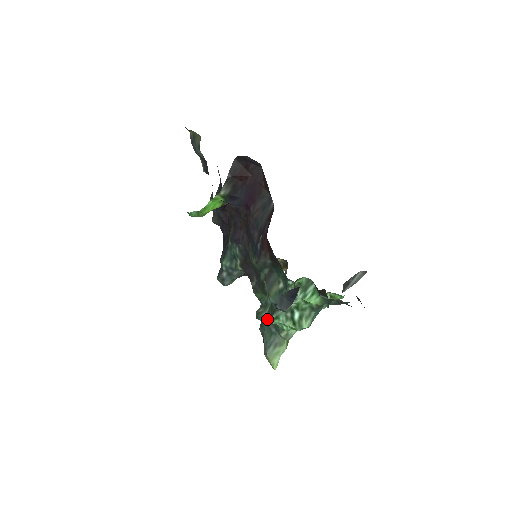
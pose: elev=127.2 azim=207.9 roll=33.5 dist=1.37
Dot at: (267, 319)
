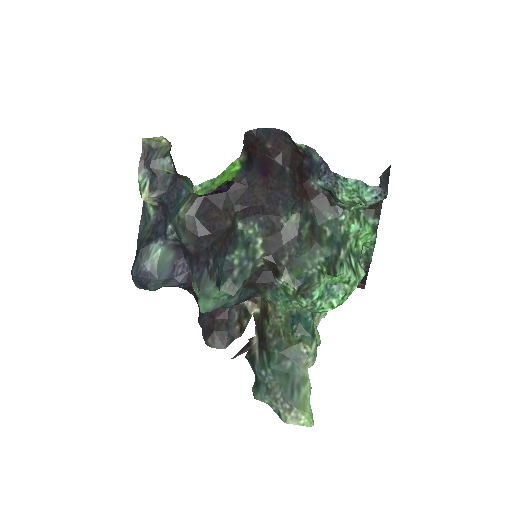
Dot at: (333, 270)
